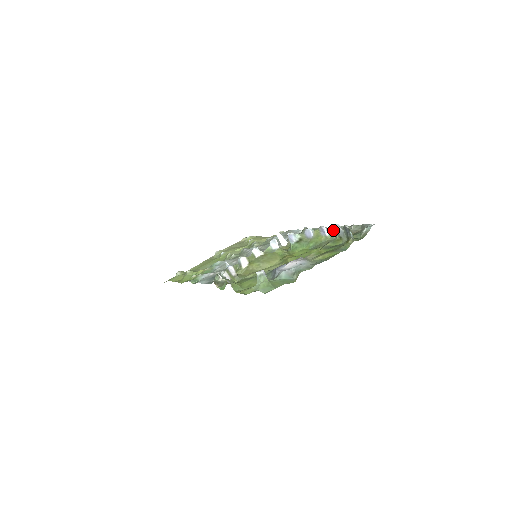
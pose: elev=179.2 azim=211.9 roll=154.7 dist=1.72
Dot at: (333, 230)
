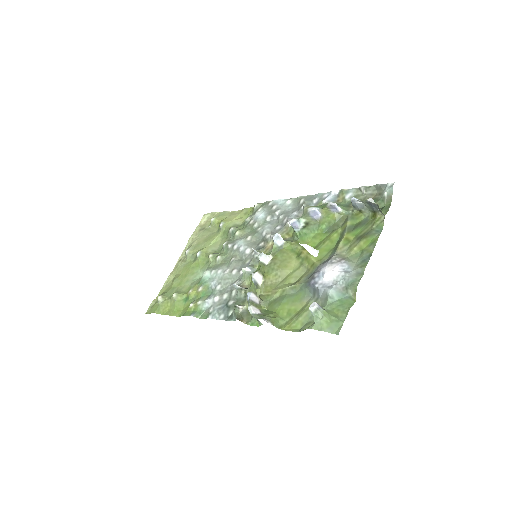
Dot at: (336, 197)
